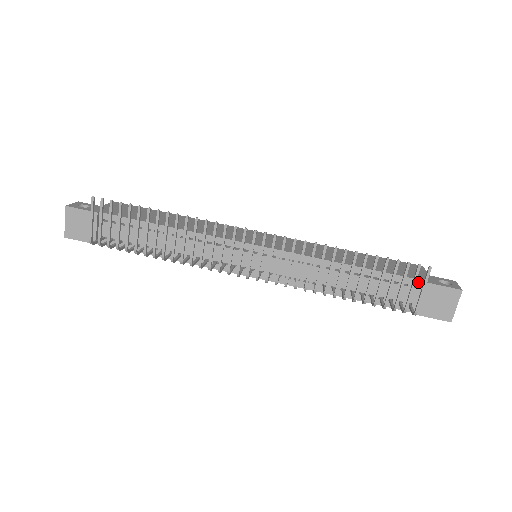
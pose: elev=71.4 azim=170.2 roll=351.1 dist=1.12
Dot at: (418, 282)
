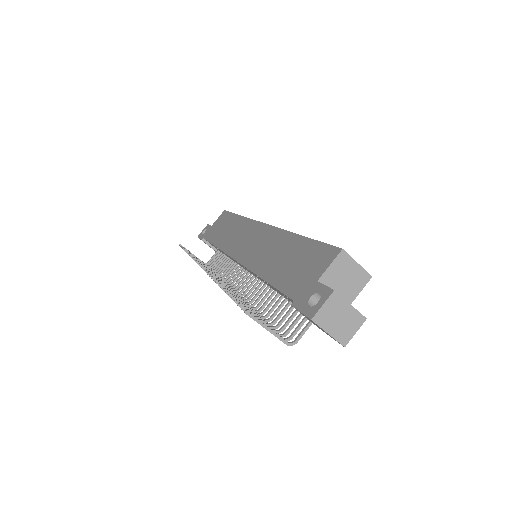
Dot at: (293, 301)
